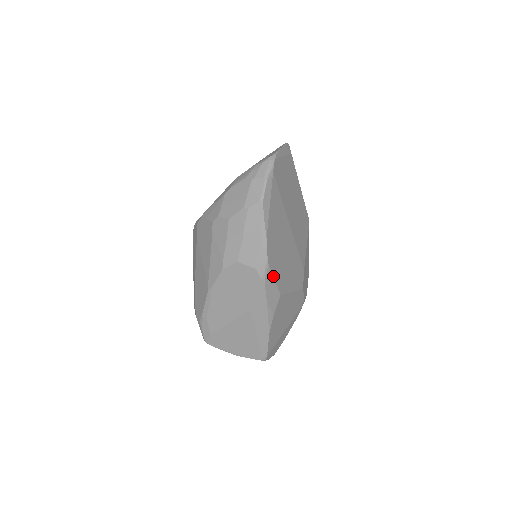
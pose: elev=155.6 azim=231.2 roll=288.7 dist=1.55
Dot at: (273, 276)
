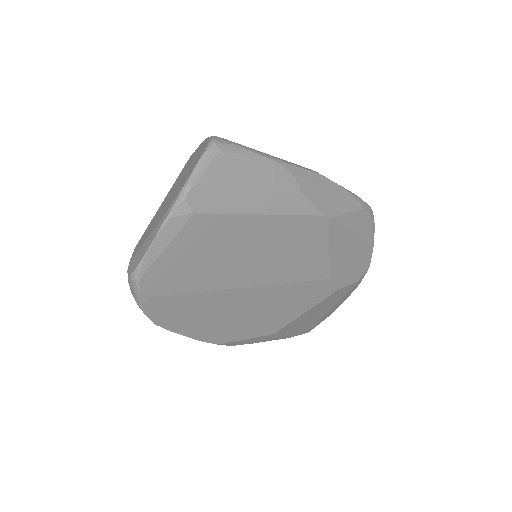
Dot at: (241, 339)
